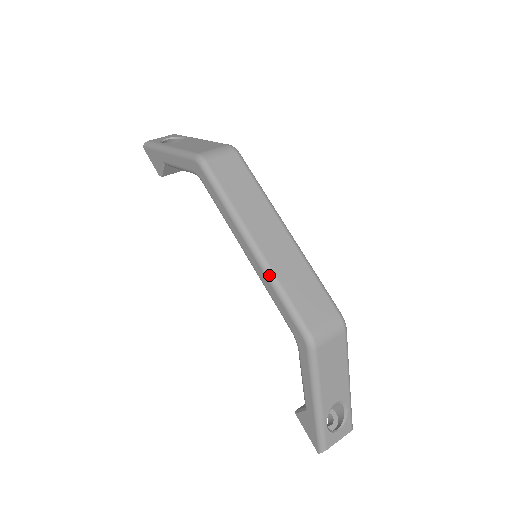
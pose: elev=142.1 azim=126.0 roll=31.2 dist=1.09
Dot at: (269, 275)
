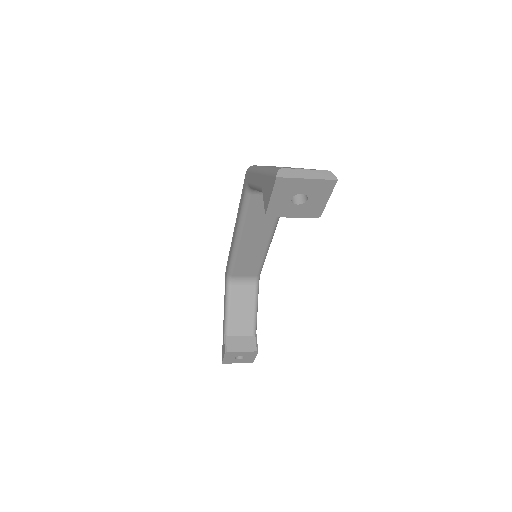
Dot at: occluded
